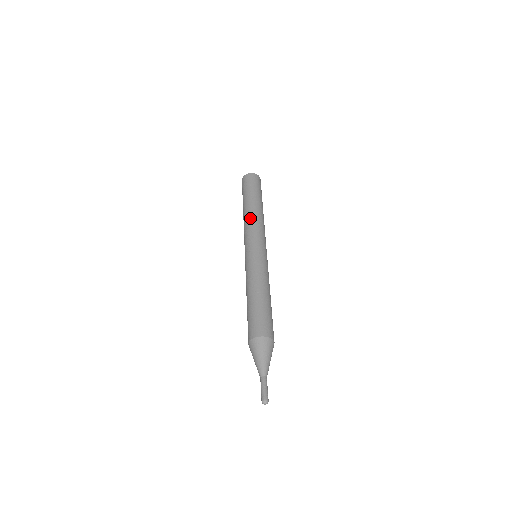
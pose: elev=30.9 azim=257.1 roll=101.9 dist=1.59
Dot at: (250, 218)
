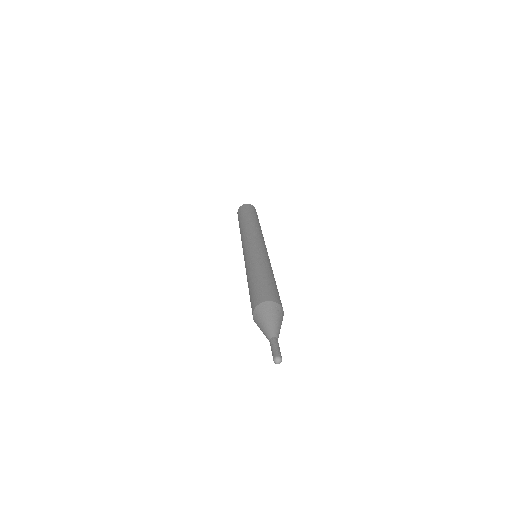
Dot at: (252, 227)
